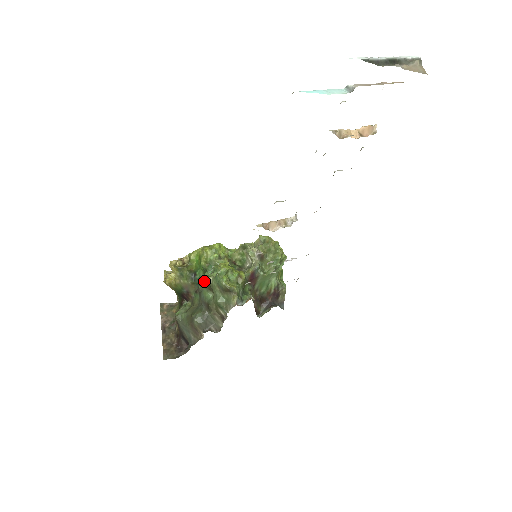
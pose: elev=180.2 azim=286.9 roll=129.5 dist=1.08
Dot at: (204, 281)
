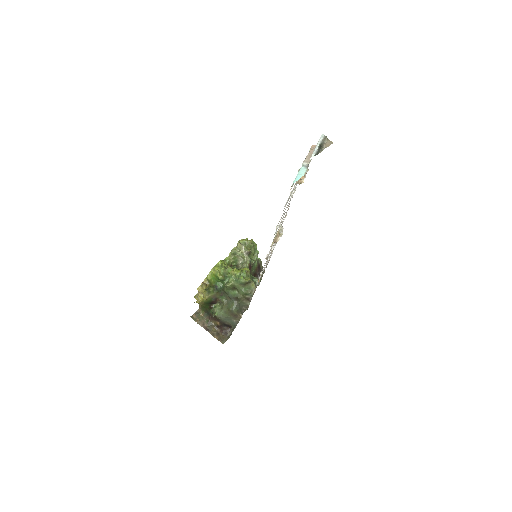
Dot at: (229, 287)
